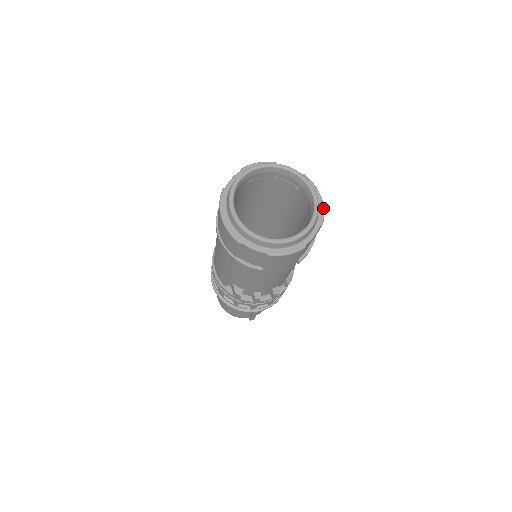
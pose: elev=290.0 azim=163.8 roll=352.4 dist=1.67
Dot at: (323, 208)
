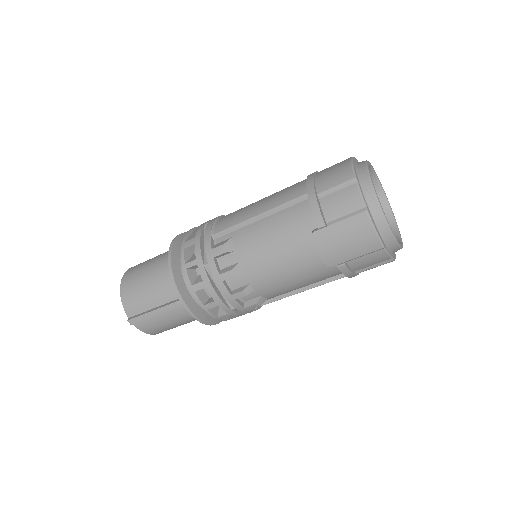
Dot at: occluded
